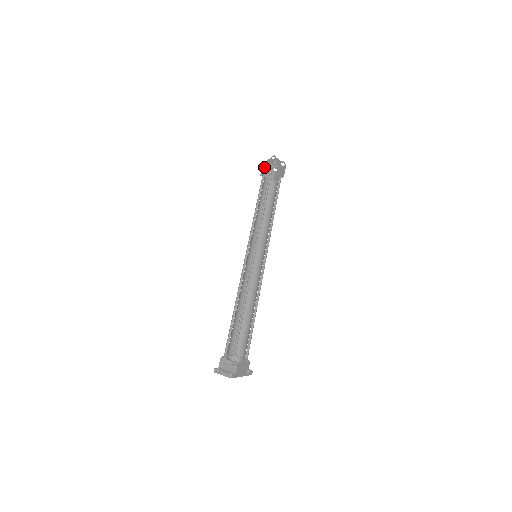
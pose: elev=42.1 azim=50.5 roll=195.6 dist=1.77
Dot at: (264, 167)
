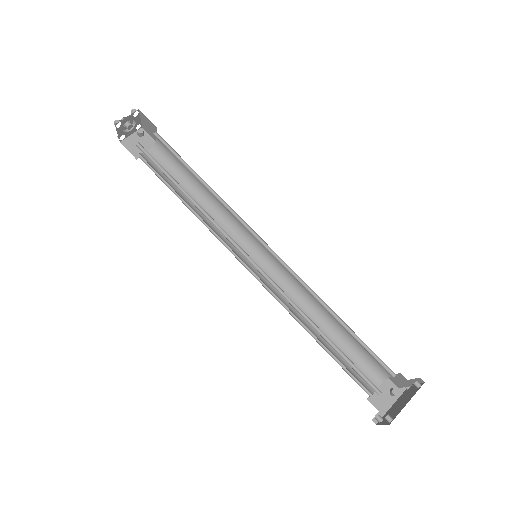
Dot at: occluded
